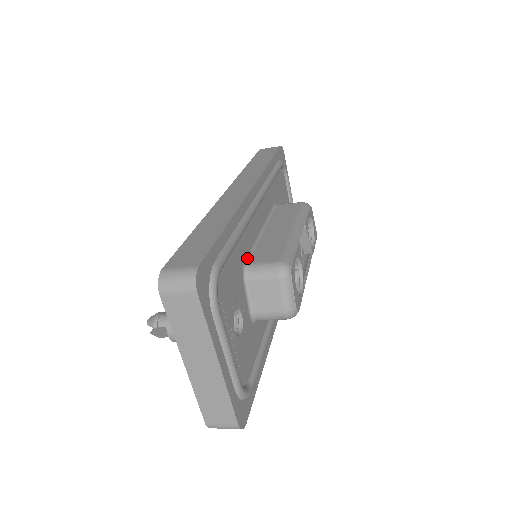
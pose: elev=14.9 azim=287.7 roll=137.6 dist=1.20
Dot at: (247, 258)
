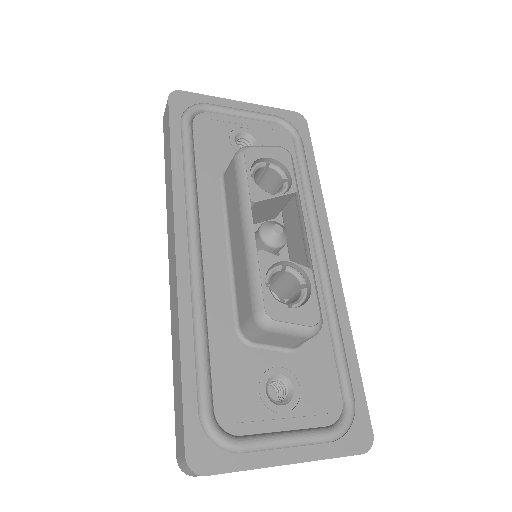
Dot at: (235, 319)
